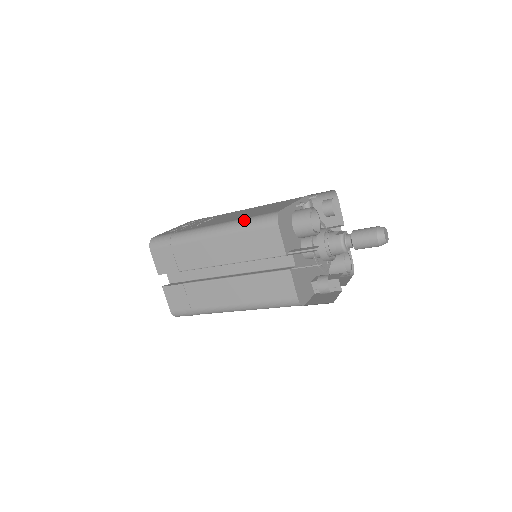
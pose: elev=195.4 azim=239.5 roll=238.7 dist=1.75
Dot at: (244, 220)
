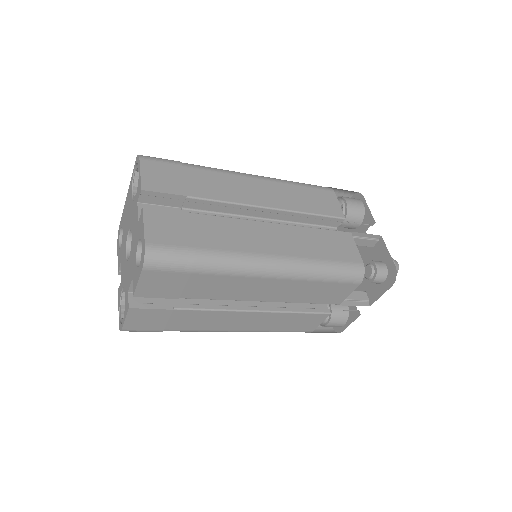
Dot at: occluded
